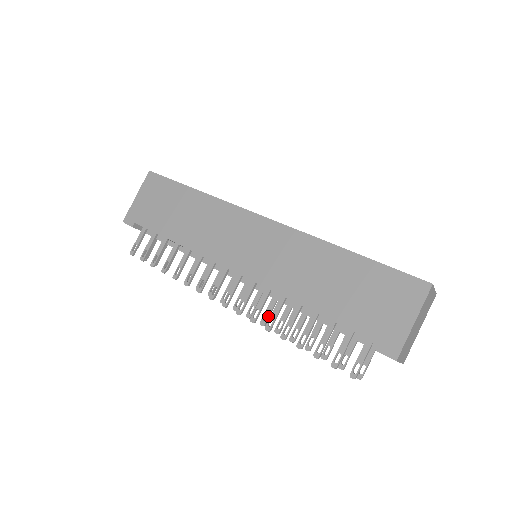
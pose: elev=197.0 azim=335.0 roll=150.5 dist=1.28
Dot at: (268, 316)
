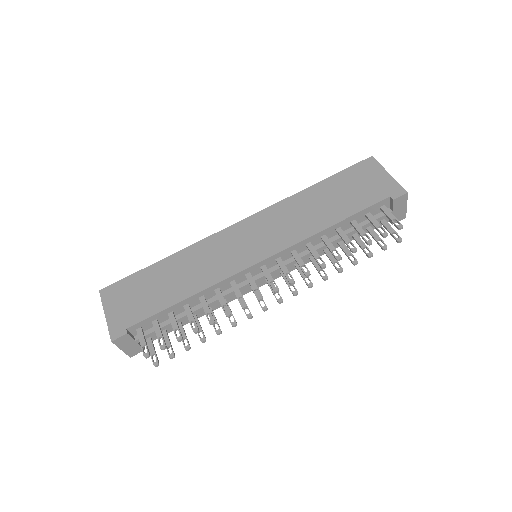
Dot at: (308, 277)
